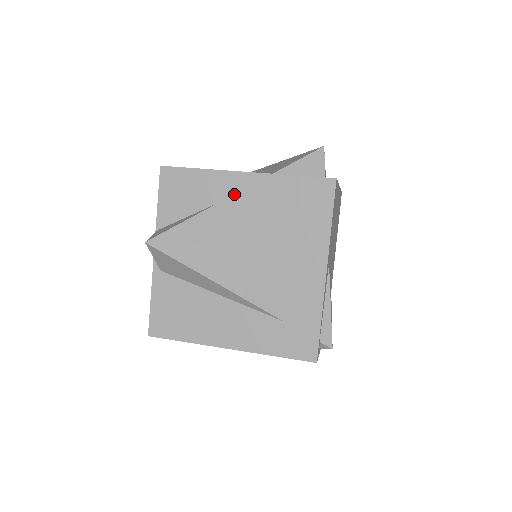
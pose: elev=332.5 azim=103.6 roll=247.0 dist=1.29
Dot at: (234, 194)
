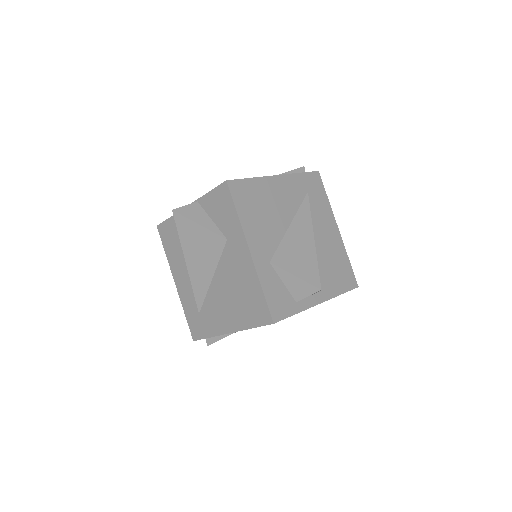
Dot at: (236, 249)
